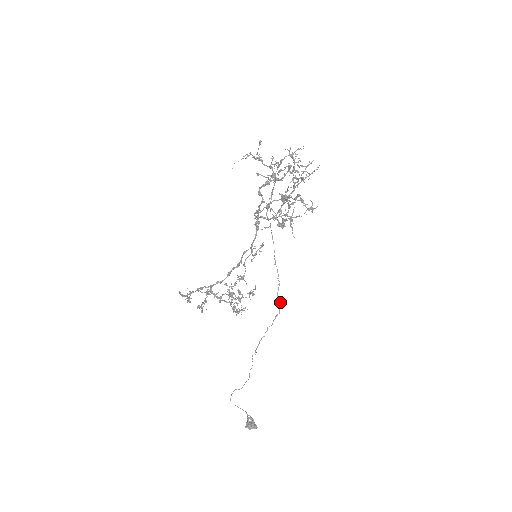
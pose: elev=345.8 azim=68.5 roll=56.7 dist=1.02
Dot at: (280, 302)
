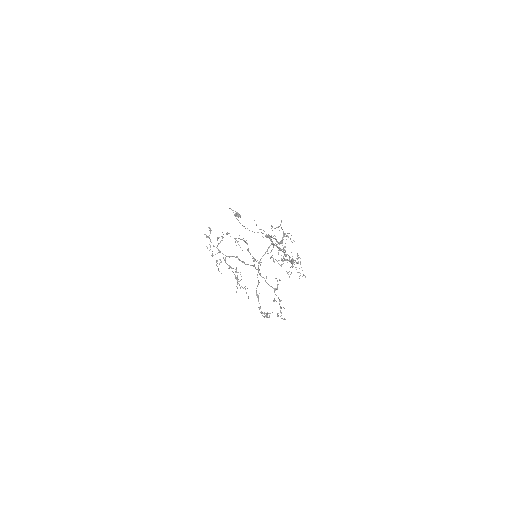
Dot at: occluded
